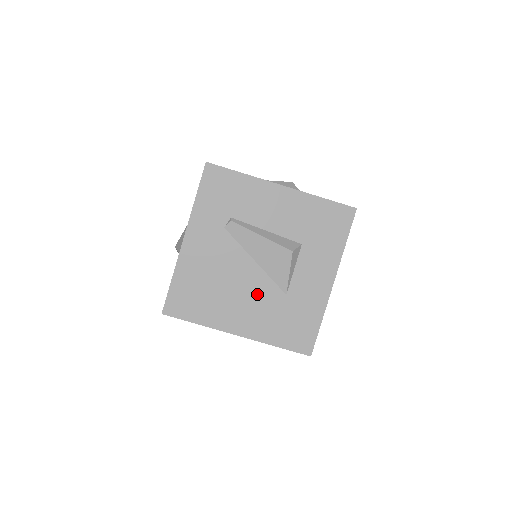
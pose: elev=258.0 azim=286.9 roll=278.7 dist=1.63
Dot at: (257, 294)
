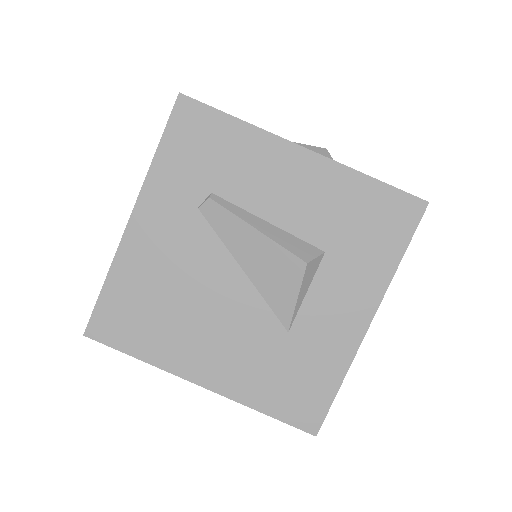
Dot at: (240, 324)
